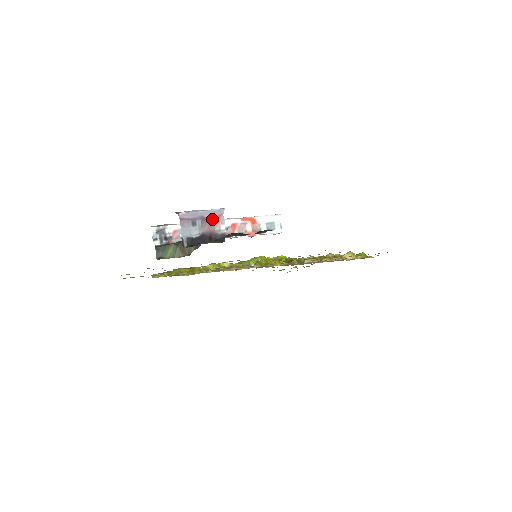
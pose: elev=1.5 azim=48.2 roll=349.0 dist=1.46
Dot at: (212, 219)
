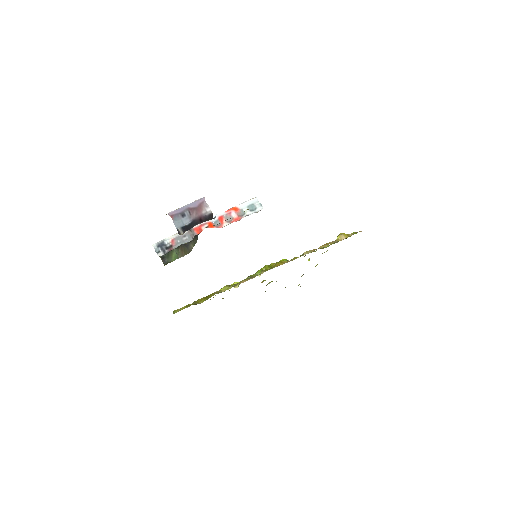
Dot at: (197, 207)
